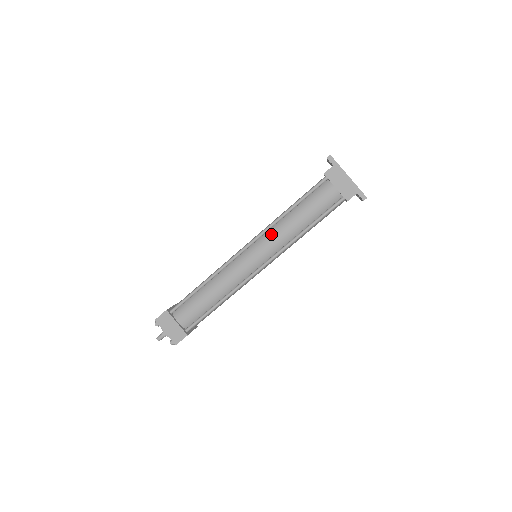
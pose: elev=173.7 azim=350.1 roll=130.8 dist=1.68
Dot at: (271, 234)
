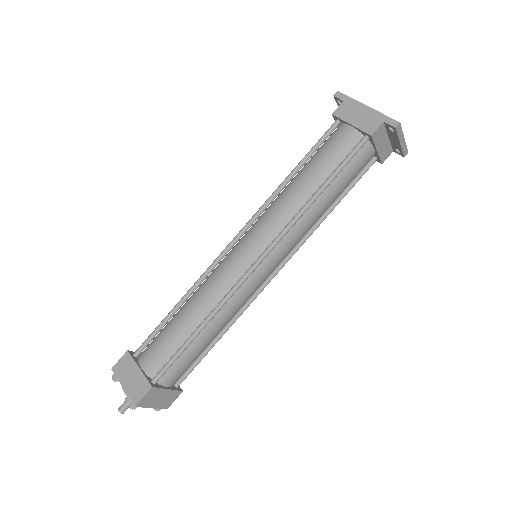
Dot at: (269, 211)
